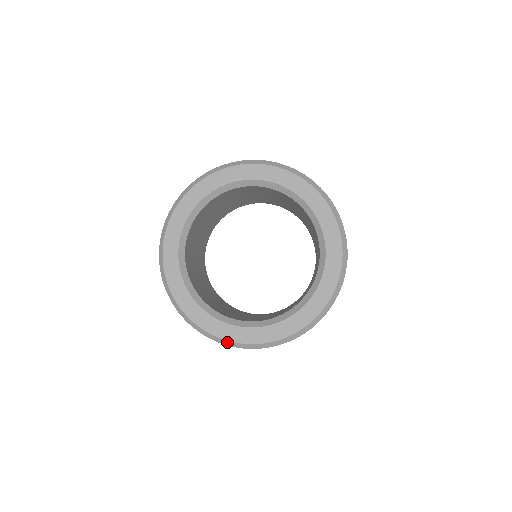
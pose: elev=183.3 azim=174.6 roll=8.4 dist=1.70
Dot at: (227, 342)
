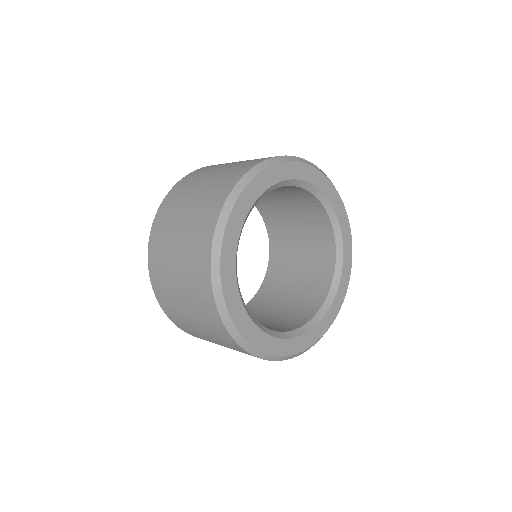
Dot at: (231, 325)
